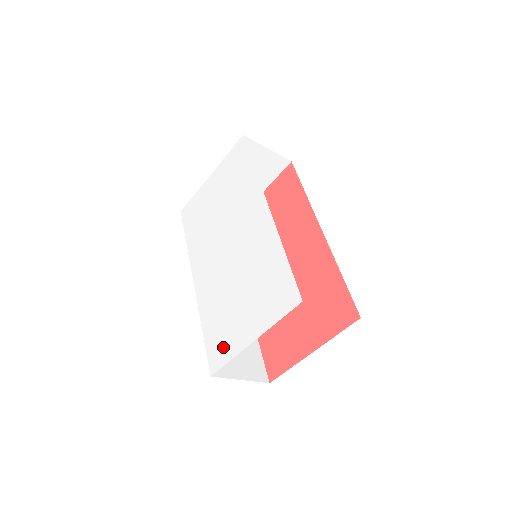
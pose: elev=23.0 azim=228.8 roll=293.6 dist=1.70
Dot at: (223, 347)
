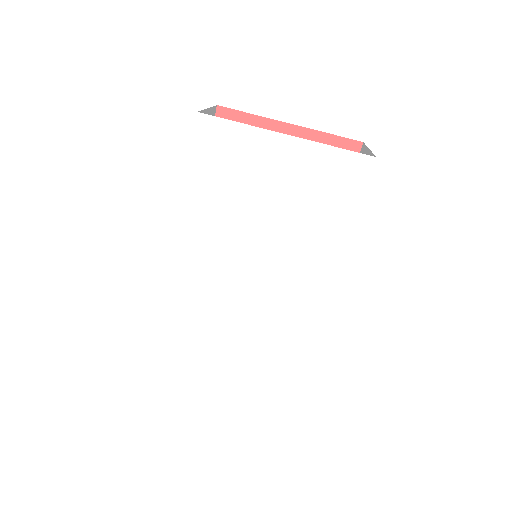
Dot at: (185, 357)
